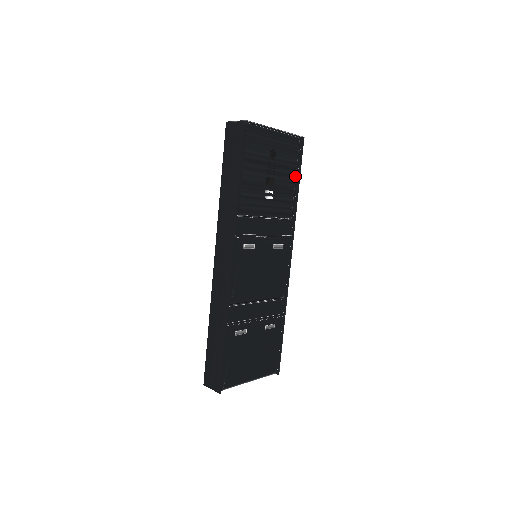
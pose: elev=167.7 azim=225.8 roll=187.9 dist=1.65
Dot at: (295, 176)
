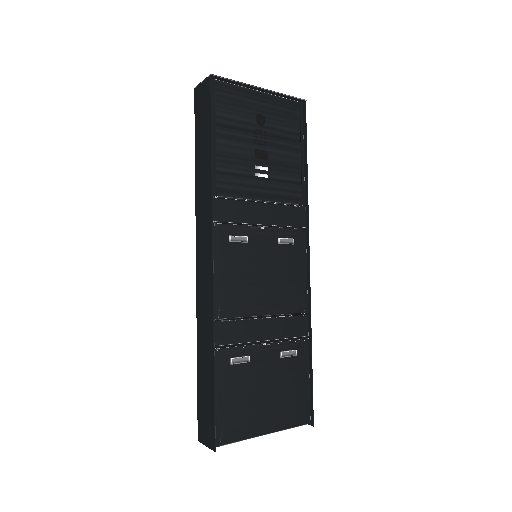
Dot at: (300, 150)
